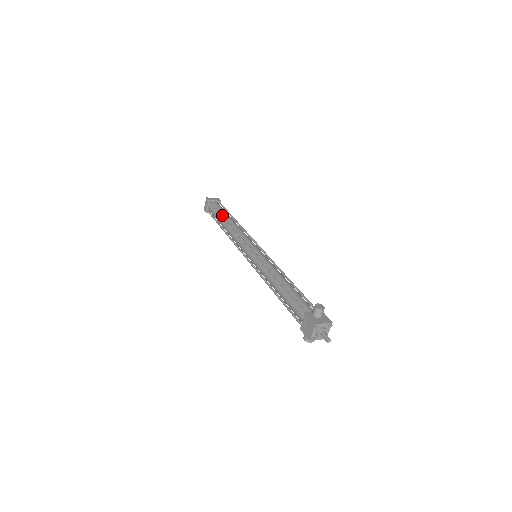
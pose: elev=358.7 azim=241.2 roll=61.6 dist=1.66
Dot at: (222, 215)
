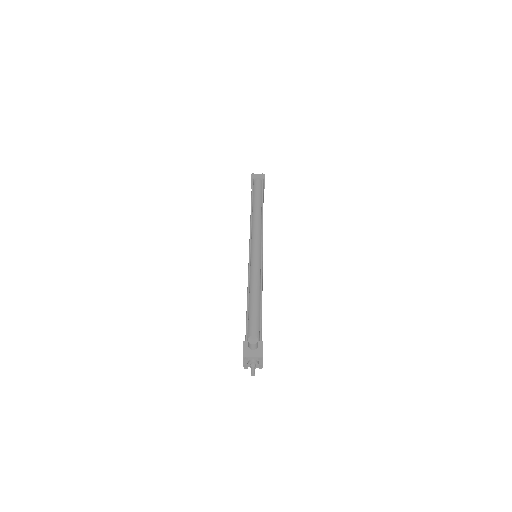
Dot at: (251, 200)
